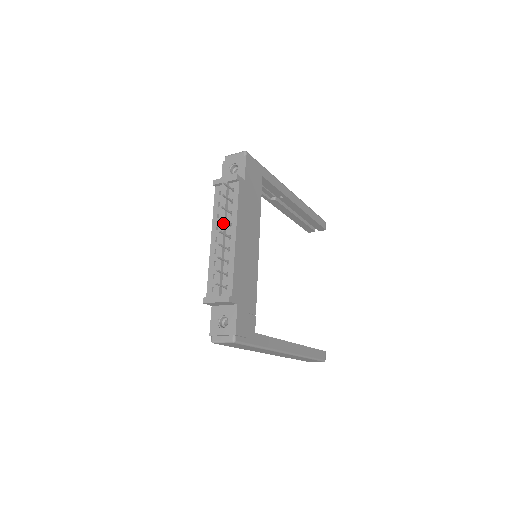
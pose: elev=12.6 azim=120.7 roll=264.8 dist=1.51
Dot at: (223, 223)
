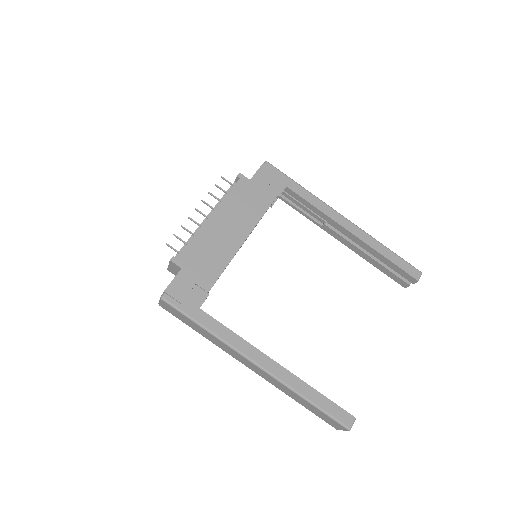
Dot at: (212, 209)
